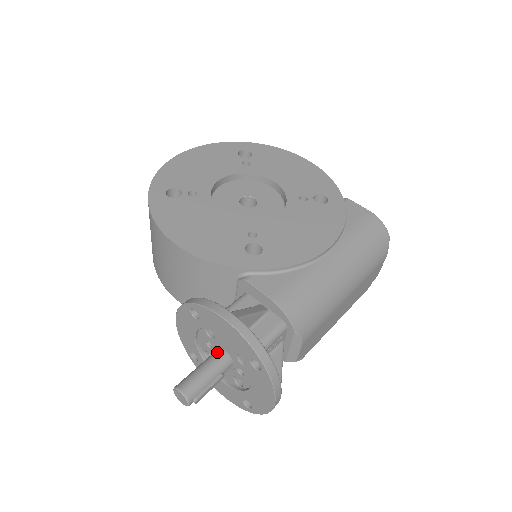
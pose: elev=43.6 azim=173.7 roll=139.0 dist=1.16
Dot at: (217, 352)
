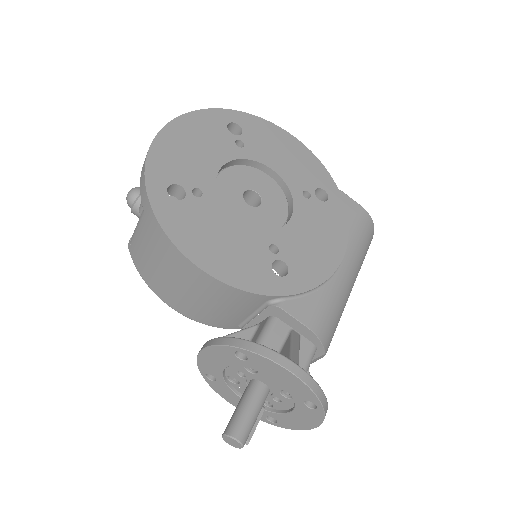
Dot at: (256, 386)
